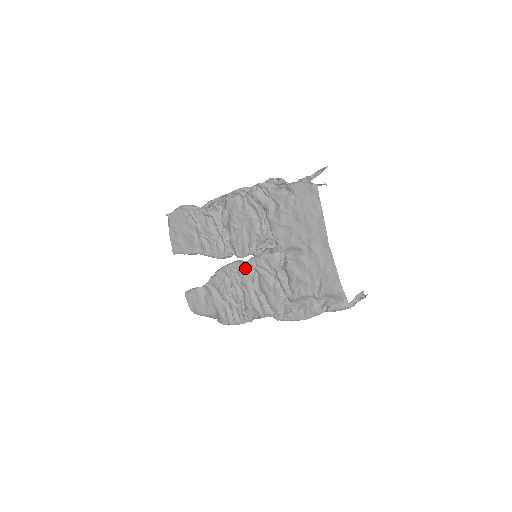
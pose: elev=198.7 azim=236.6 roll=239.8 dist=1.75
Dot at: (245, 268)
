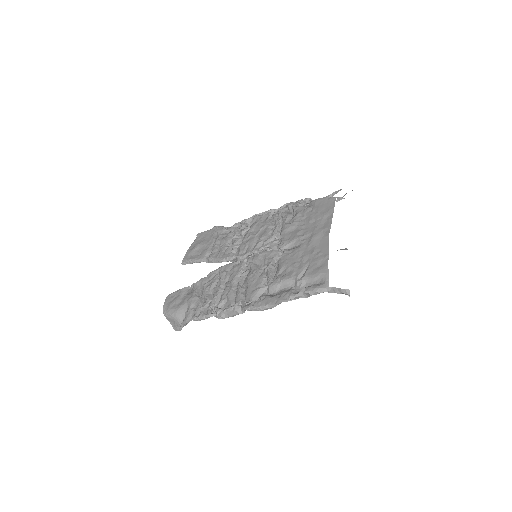
Dot at: (240, 264)
